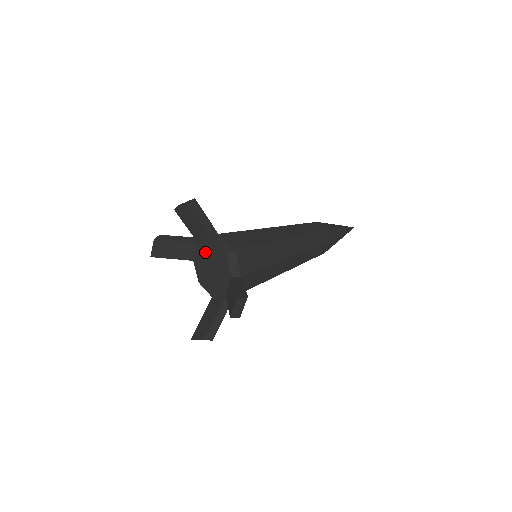
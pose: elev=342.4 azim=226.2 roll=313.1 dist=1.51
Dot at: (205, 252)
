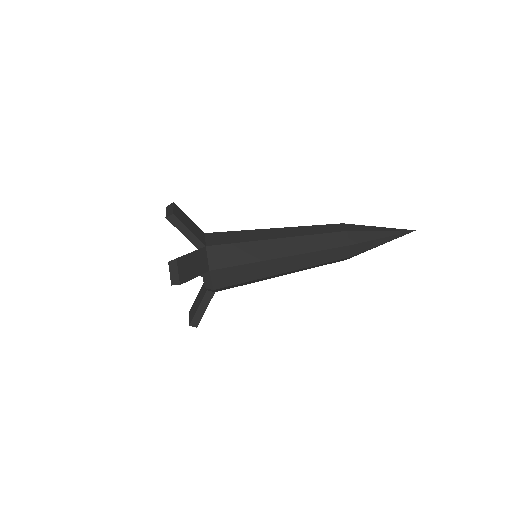
Dot at: occluded
